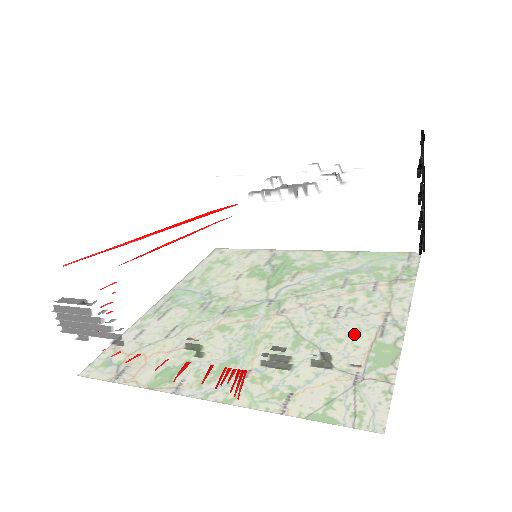
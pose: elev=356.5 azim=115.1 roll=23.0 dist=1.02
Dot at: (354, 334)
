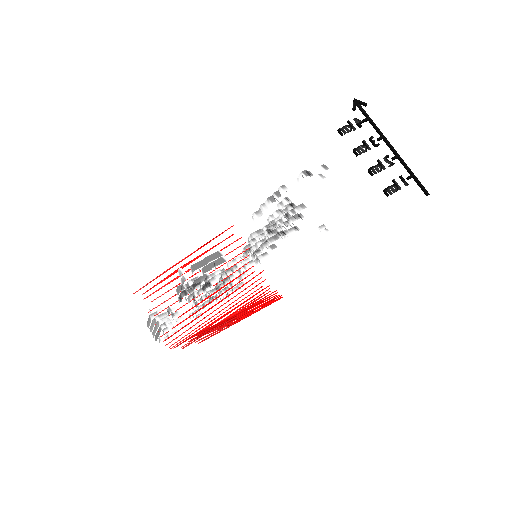
Dot at: occluded
